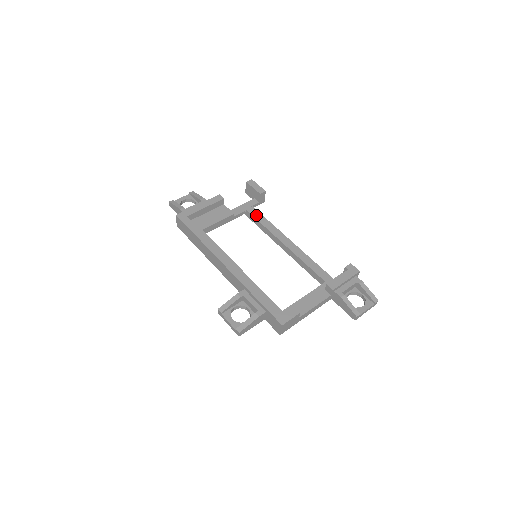
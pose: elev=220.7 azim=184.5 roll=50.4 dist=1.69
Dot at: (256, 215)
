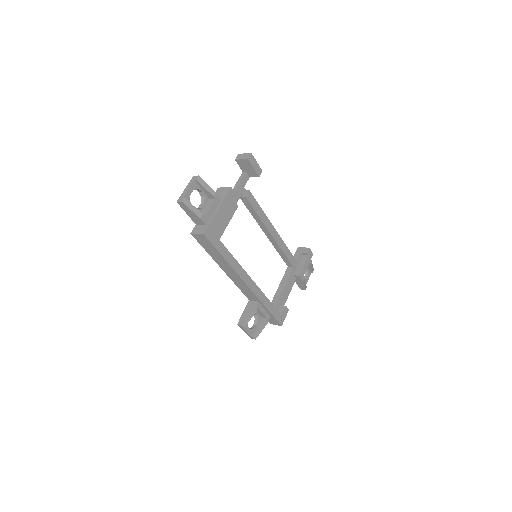
Dot at: (253, 203)
